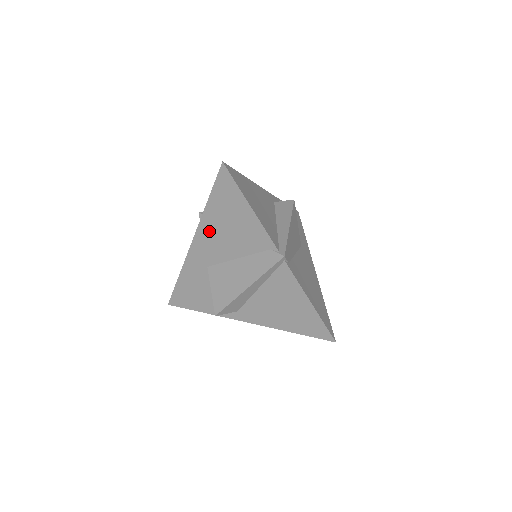
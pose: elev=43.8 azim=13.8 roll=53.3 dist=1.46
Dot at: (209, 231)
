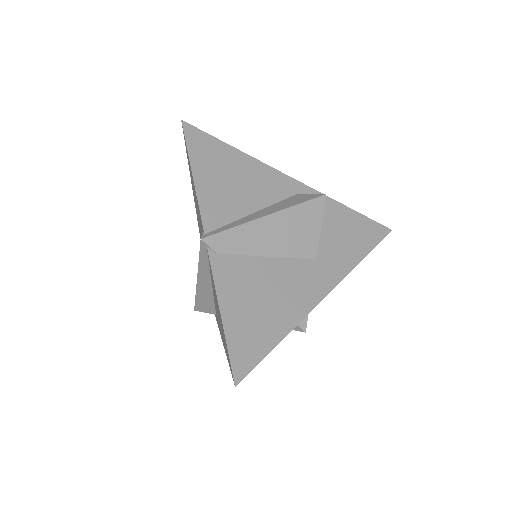
Dot at: occluded
